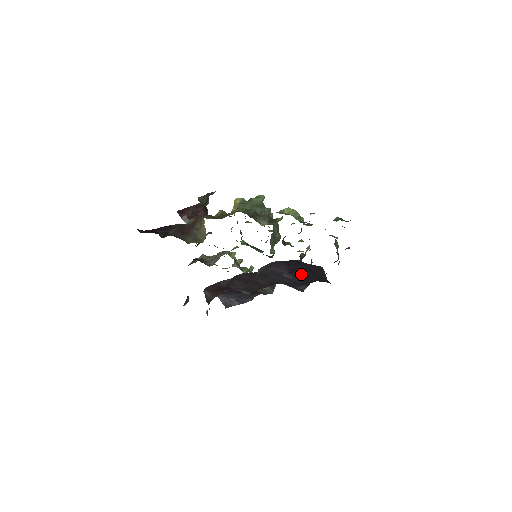
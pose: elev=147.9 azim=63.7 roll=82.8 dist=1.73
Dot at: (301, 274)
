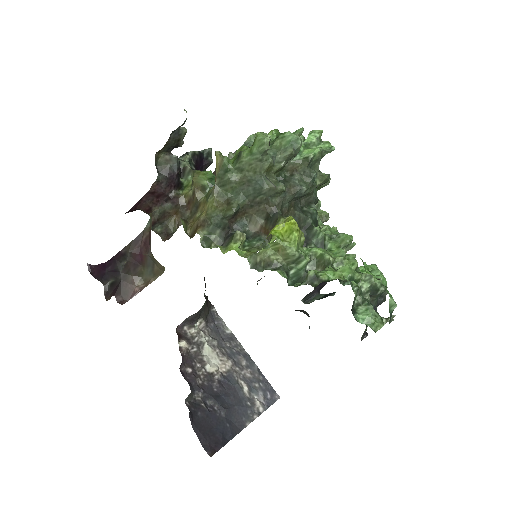
Dot at: occluded
